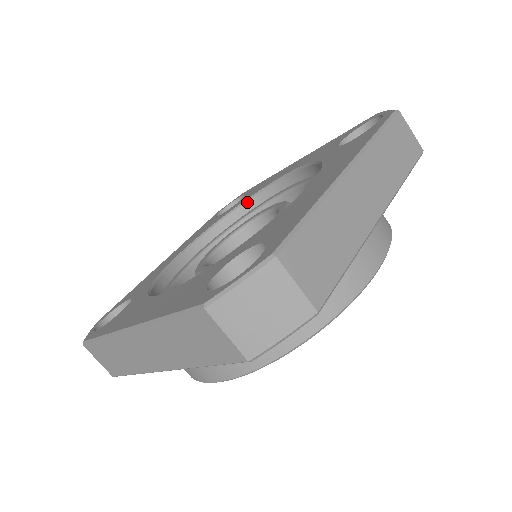
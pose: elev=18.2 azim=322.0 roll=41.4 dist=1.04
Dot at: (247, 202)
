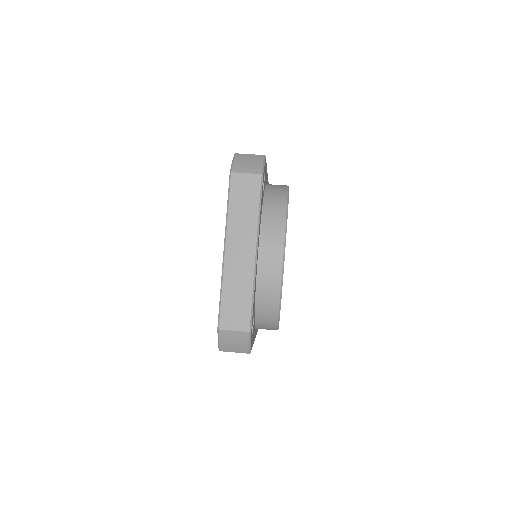
Dot at: occluded
